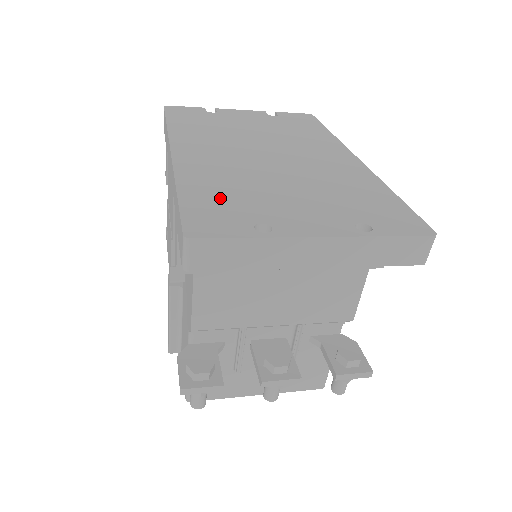
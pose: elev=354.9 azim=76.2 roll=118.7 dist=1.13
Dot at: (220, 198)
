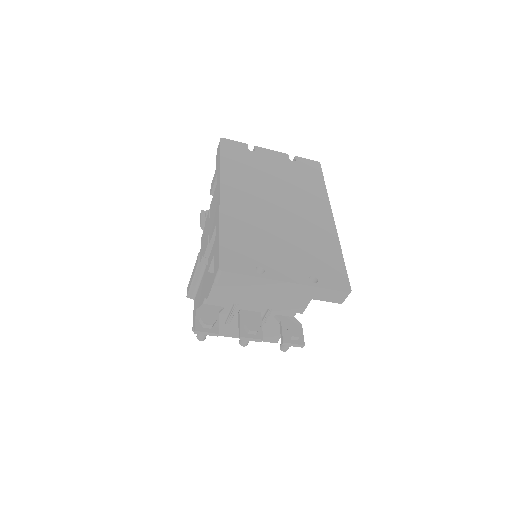
Dot at: (242, 242)
